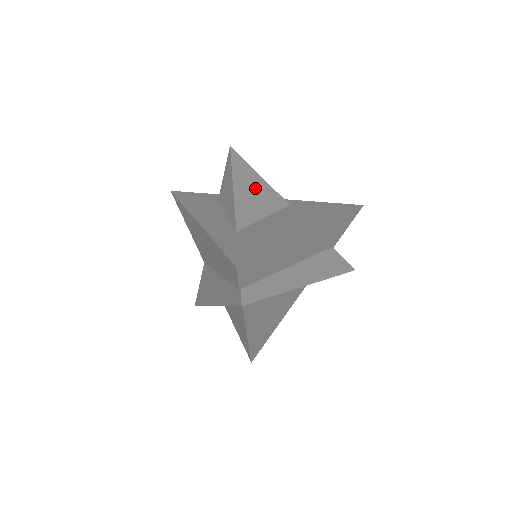
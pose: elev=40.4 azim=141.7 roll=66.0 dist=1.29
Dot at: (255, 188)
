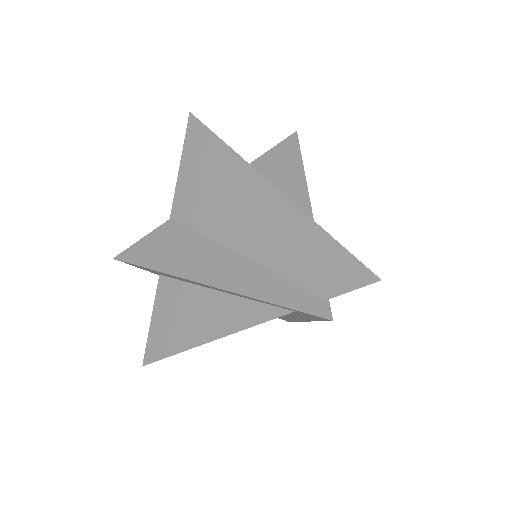
Dot at: occluded
